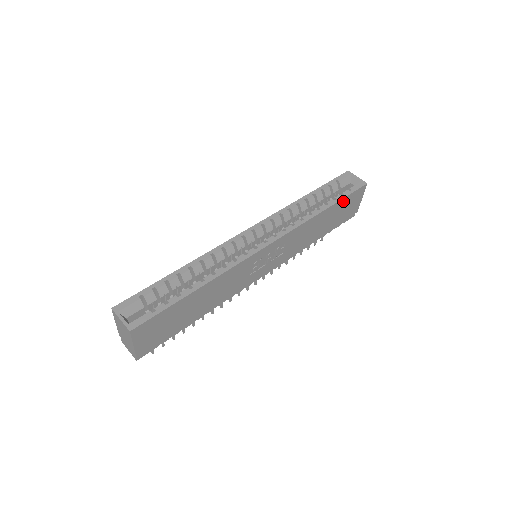
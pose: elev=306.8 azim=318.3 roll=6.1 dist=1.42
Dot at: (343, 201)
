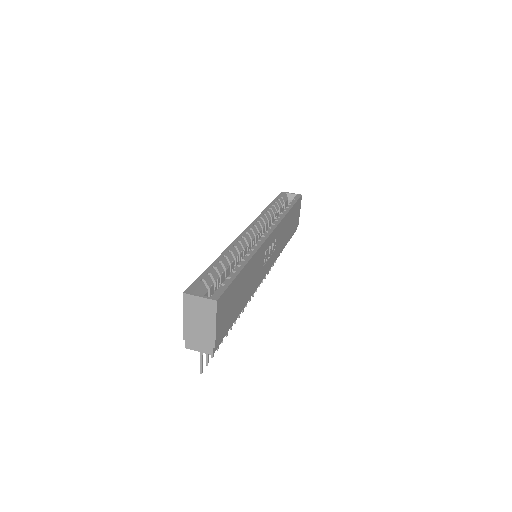
Dot at: (295, 207)
